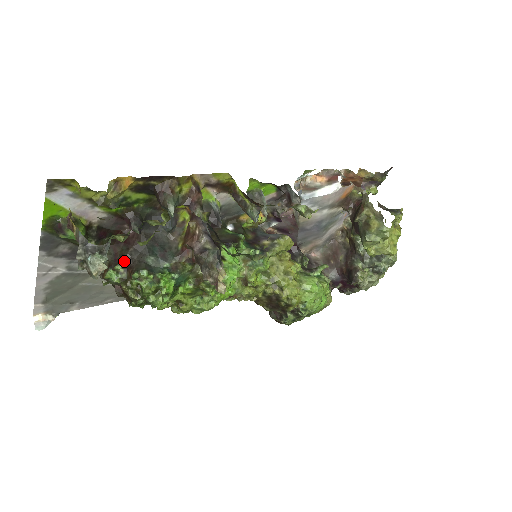
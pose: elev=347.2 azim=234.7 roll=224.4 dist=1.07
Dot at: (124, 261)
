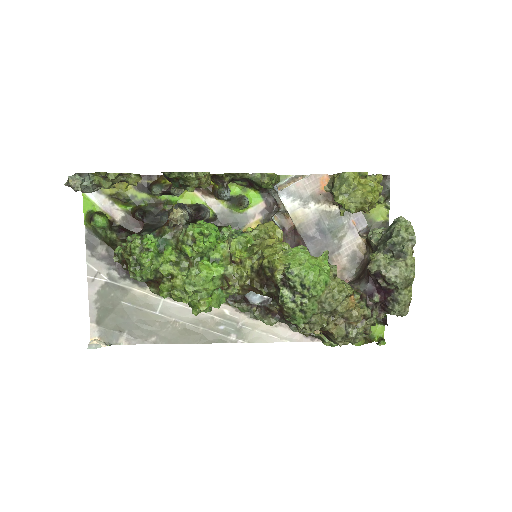
Dot at: occluded
